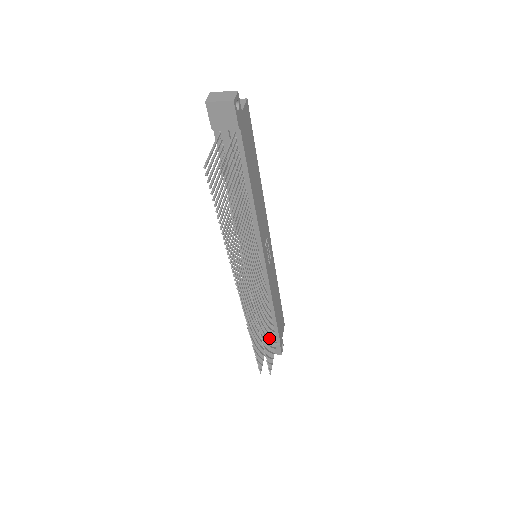
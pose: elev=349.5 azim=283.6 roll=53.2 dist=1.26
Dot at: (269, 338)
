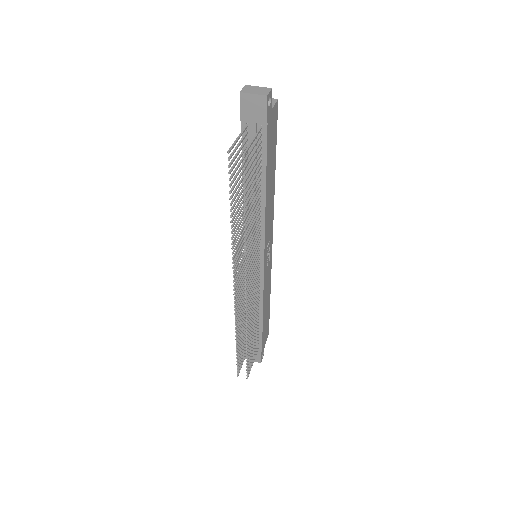
Dot at: (253, 341)
